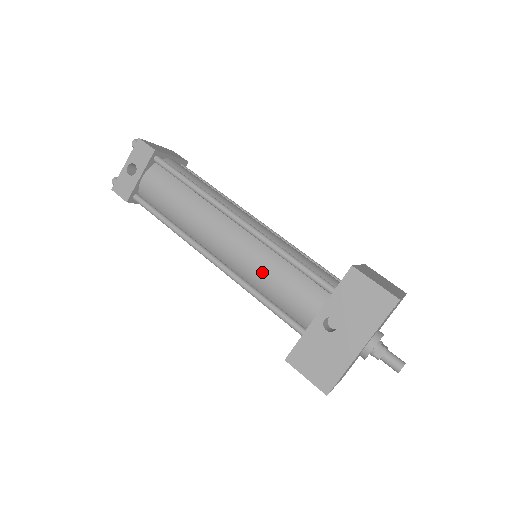
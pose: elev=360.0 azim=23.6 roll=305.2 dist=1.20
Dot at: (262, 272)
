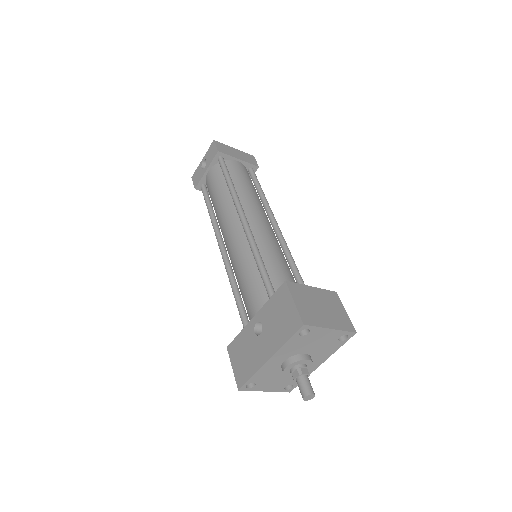
Dot at: (239, 268)
